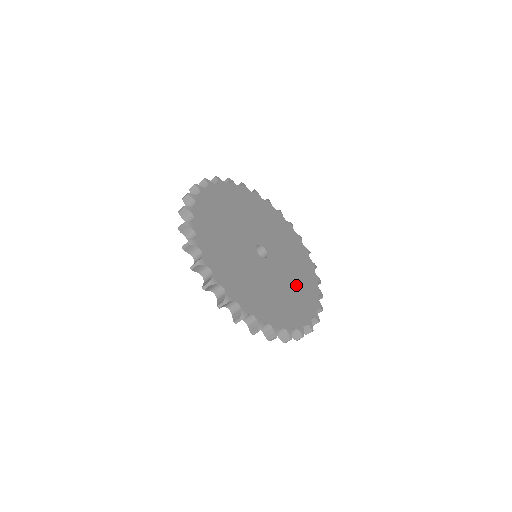
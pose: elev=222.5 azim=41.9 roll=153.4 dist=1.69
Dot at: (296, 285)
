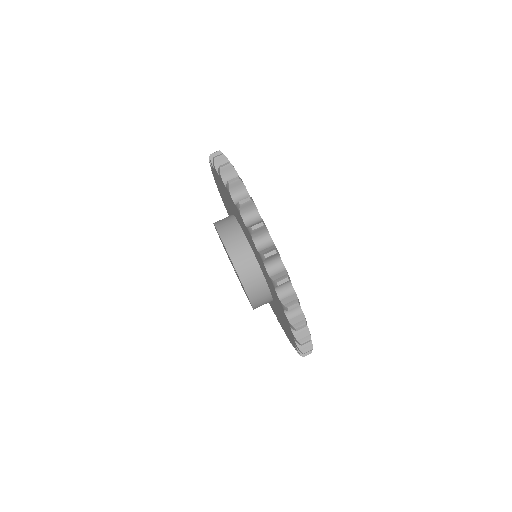
Dot at: occluded
